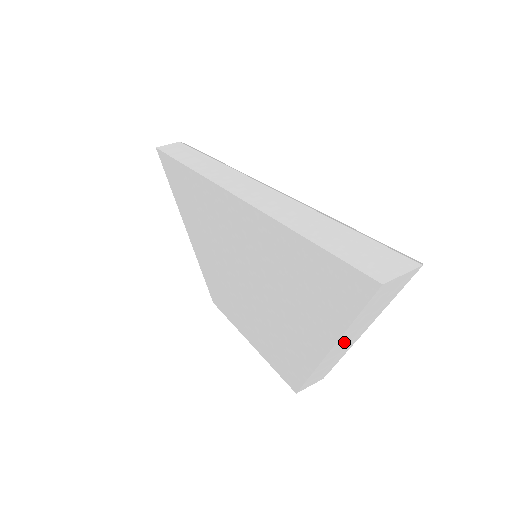
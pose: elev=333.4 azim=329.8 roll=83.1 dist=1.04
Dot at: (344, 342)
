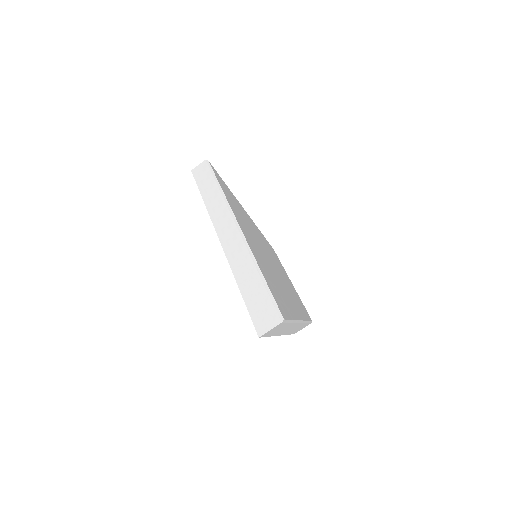
Dot at: occluded
